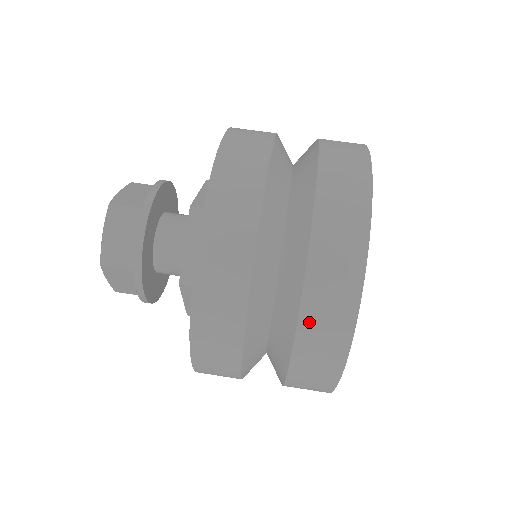
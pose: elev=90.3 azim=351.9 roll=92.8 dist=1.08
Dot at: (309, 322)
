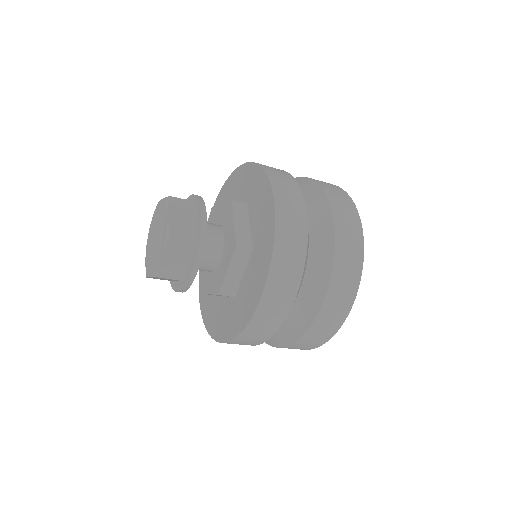
Dot at: (310, 334)
